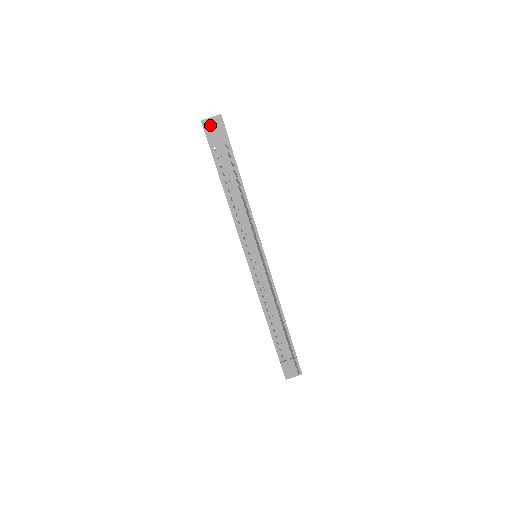
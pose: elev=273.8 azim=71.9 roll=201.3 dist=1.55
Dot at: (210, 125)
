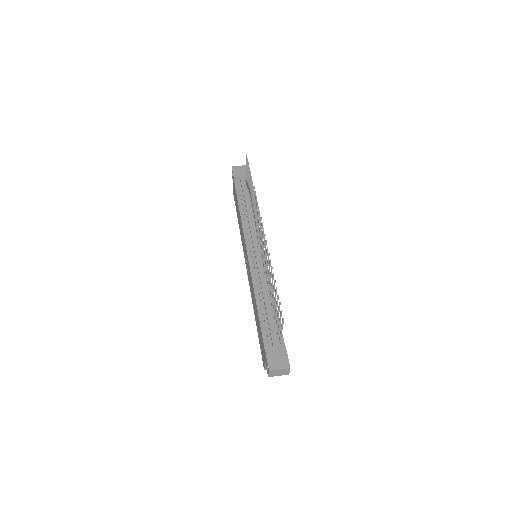
Dot at: (237, 169)
